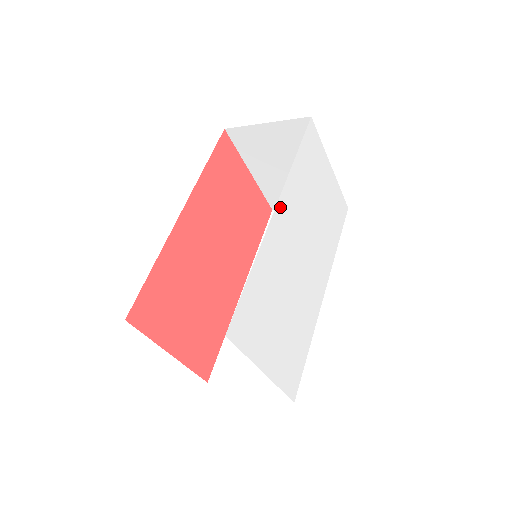
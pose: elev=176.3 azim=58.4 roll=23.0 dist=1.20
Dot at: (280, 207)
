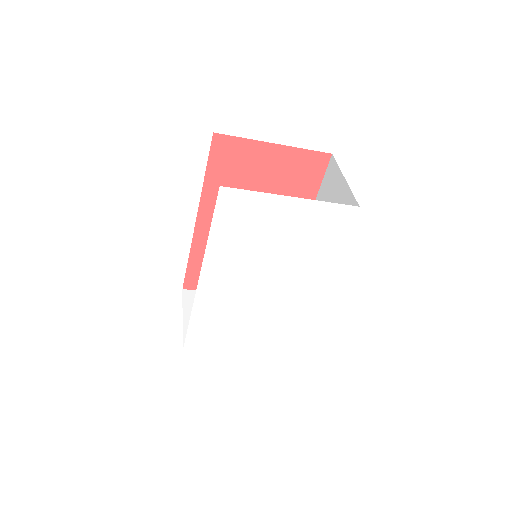
Dot at: (206, 276)
